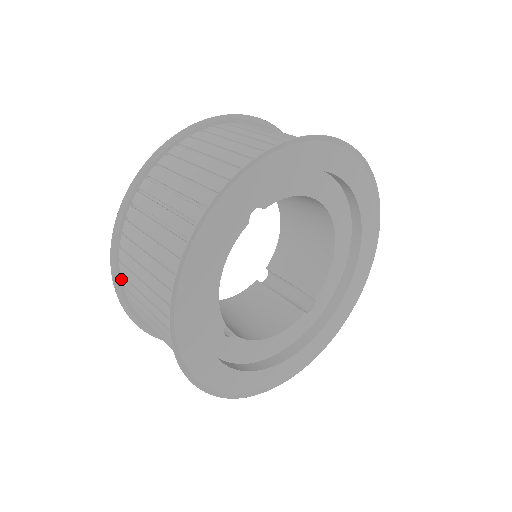
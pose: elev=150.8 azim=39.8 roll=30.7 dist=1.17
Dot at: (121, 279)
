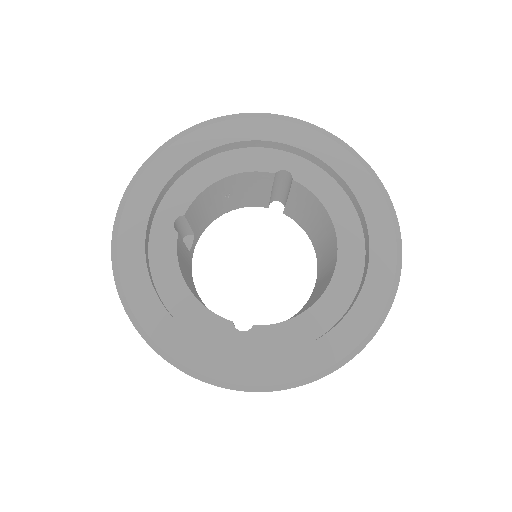
Dot at: occluded
